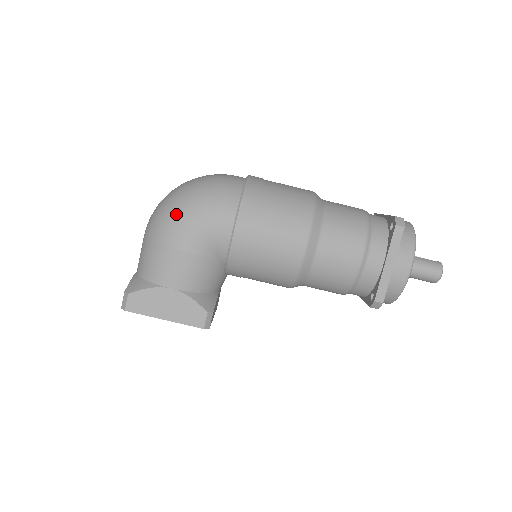
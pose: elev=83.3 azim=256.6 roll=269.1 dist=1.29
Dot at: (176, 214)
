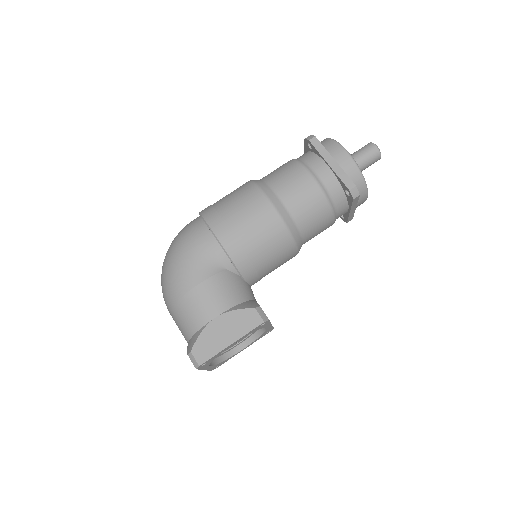
Dot at: (173, 269)
